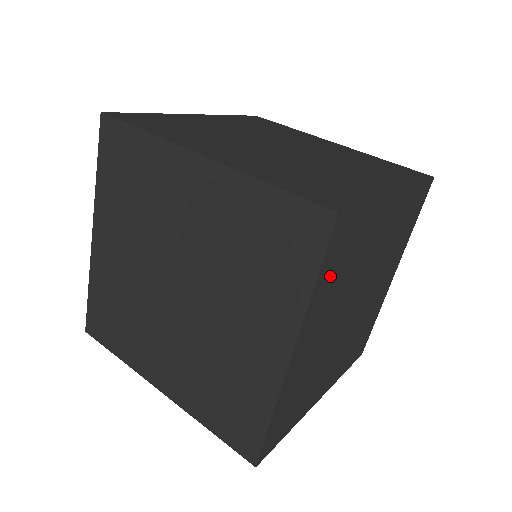
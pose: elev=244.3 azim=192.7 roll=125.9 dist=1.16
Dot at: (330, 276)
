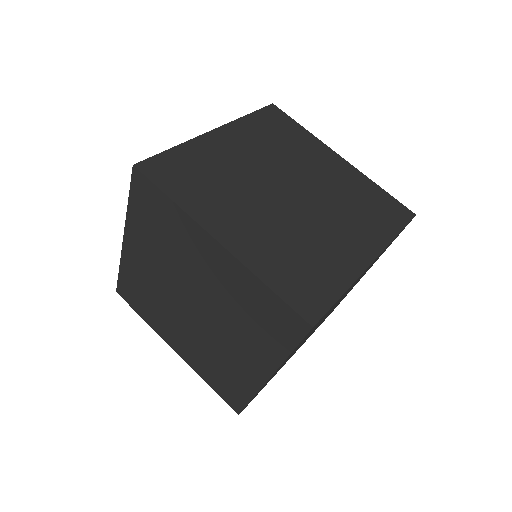
Dot at: occluded
